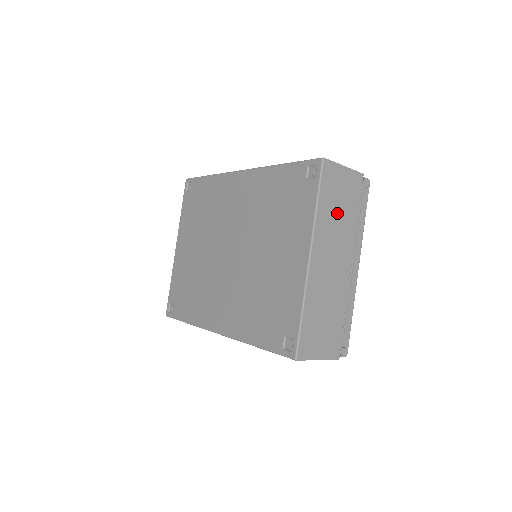
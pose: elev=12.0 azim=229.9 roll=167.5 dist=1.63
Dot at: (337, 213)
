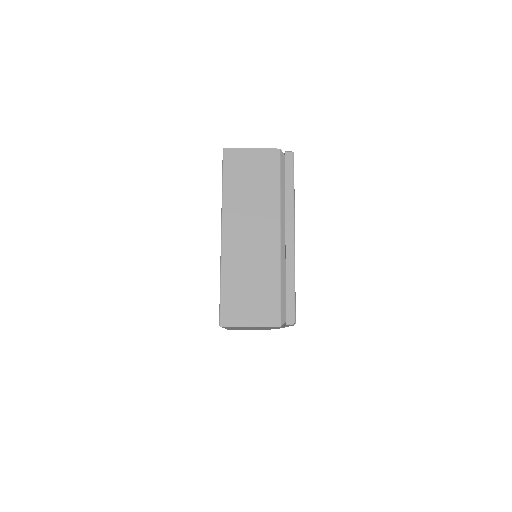
Dot at: (250, 190)
